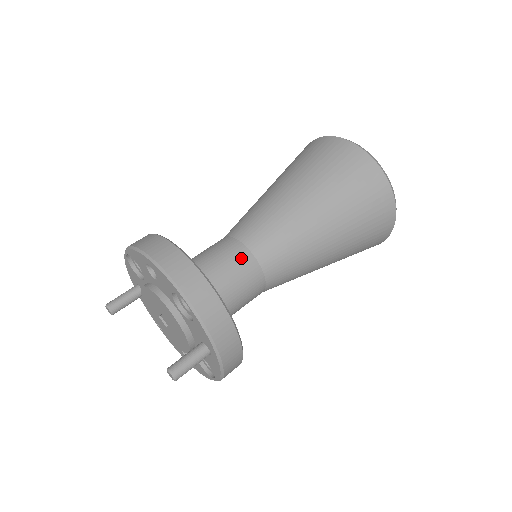
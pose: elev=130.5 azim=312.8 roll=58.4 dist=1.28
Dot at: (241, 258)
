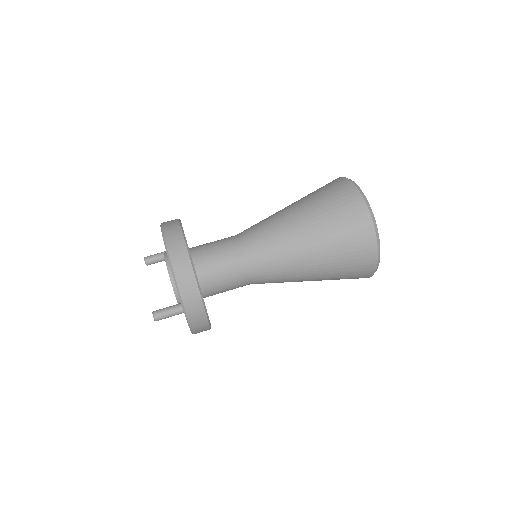
Dot at: (234, 254)
